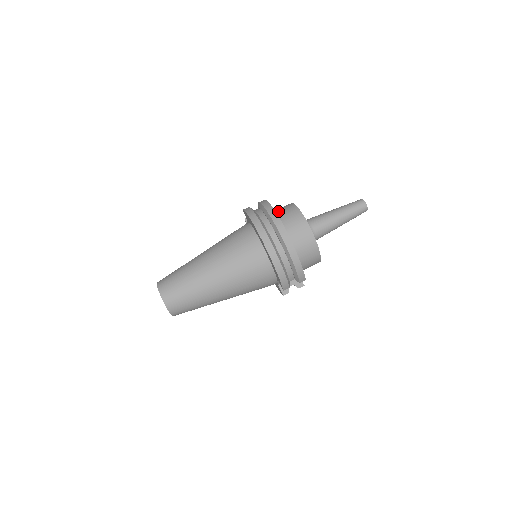
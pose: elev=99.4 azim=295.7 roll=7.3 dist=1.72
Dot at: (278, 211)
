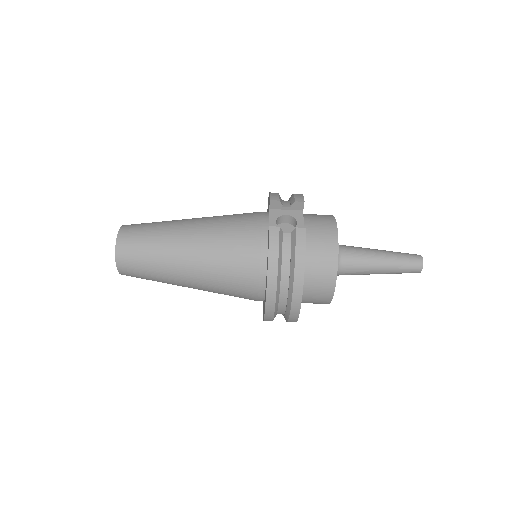
Dot at: (312, 259)
